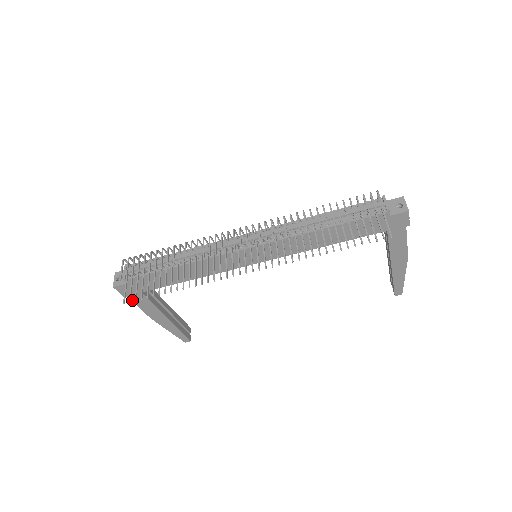
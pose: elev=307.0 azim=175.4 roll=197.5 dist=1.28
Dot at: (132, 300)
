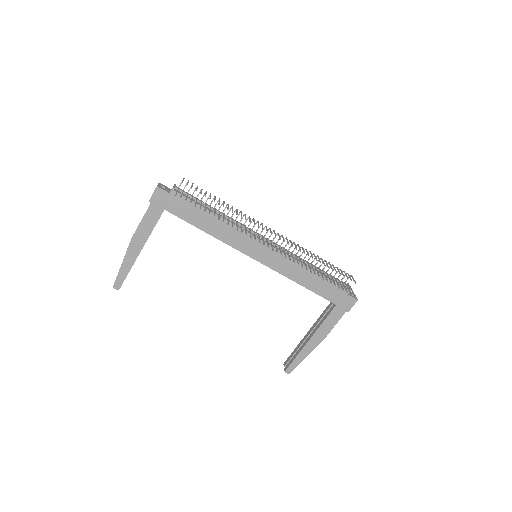
Dot at: (148, 209)
